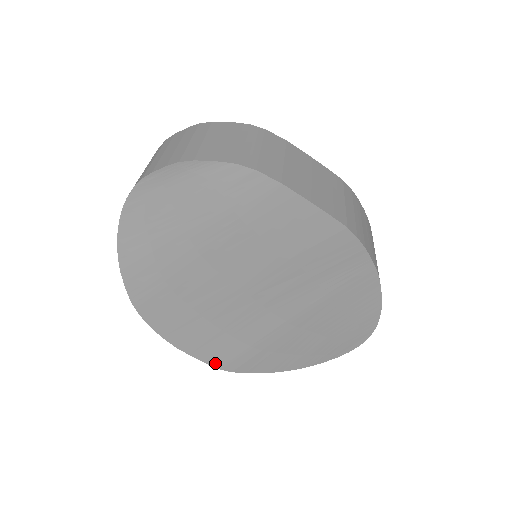
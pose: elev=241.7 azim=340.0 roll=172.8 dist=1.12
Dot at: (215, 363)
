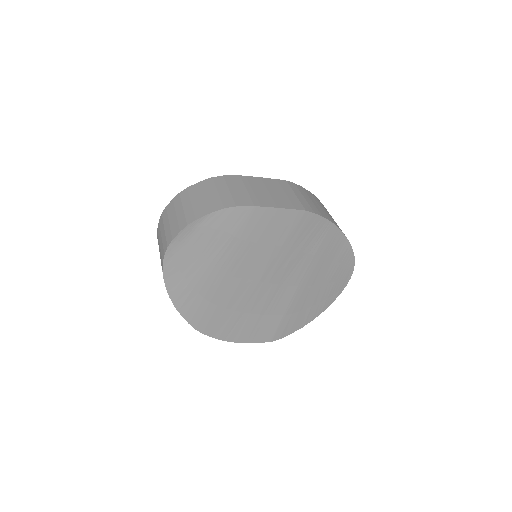
Dot at: (266, 339)
